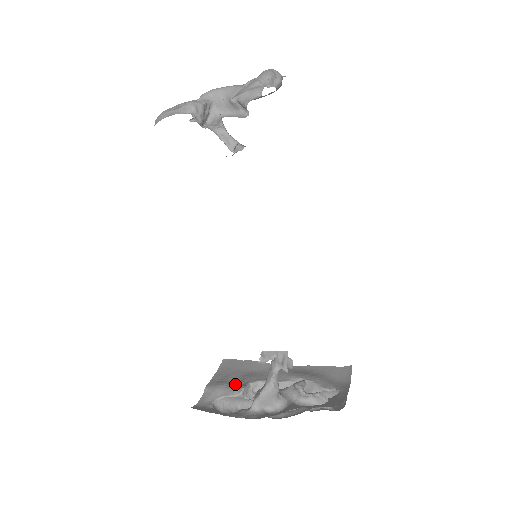
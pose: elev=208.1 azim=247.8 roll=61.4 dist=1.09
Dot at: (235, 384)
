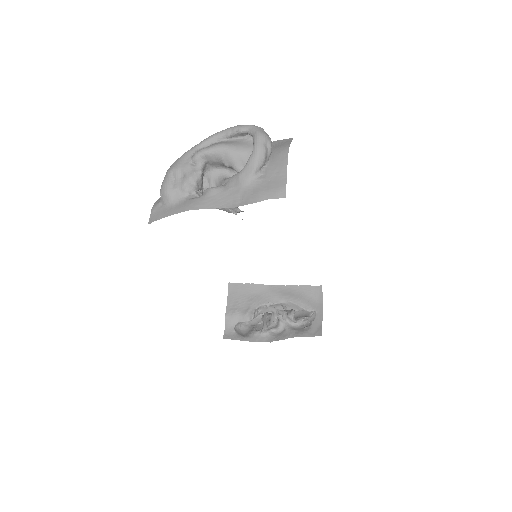
Dot at: (246, 312)
